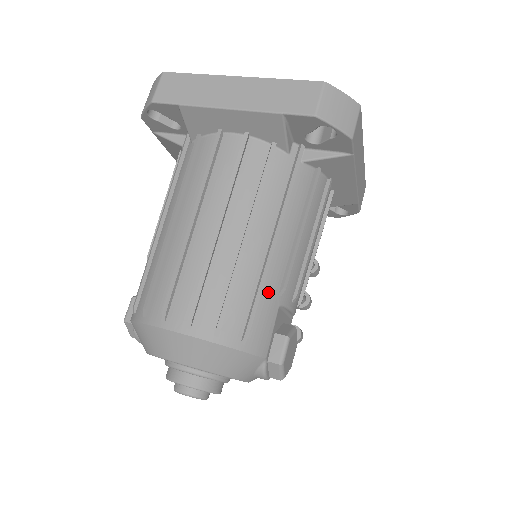
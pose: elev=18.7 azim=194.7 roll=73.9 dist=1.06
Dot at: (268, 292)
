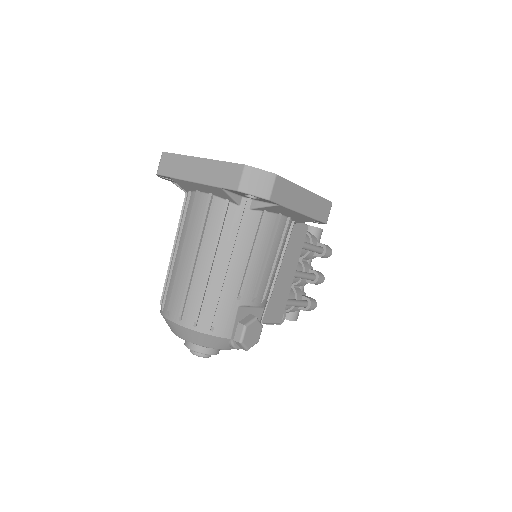
Dot at: (228, 299)
